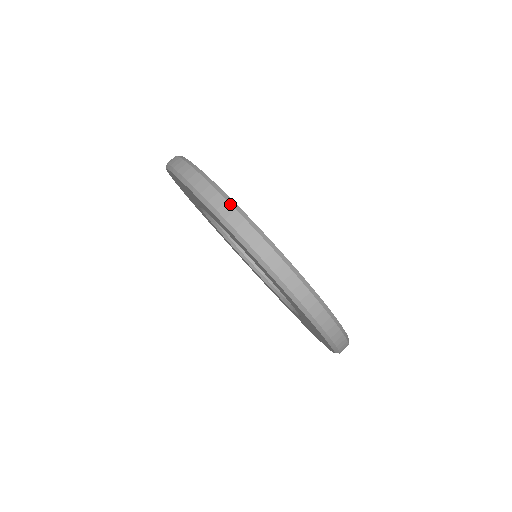
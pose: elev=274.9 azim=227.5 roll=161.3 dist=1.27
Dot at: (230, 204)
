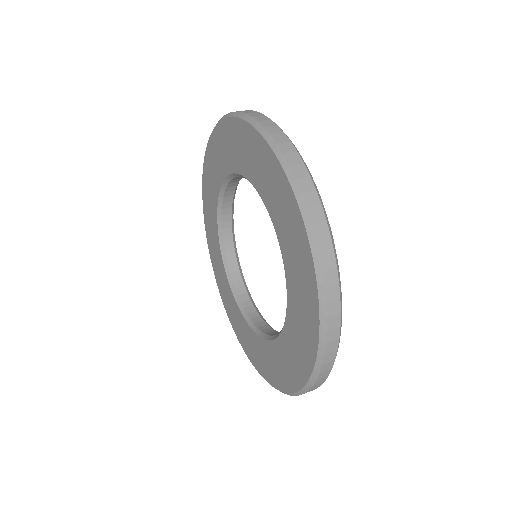
Dot at: occluded
